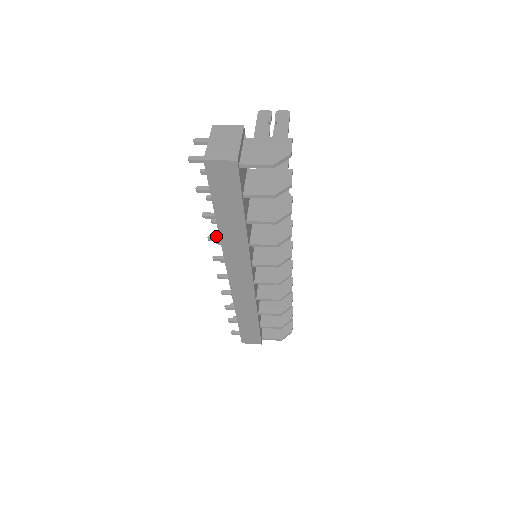
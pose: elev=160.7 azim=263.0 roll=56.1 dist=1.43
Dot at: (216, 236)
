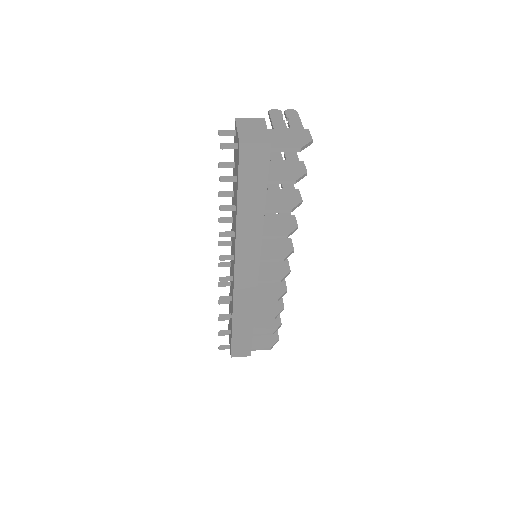
Dot at: (227, 232)
